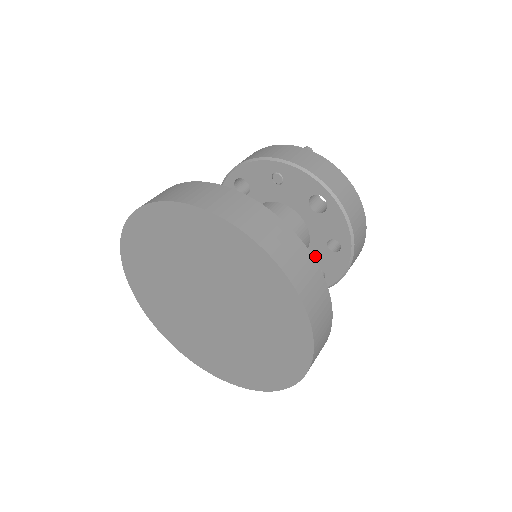
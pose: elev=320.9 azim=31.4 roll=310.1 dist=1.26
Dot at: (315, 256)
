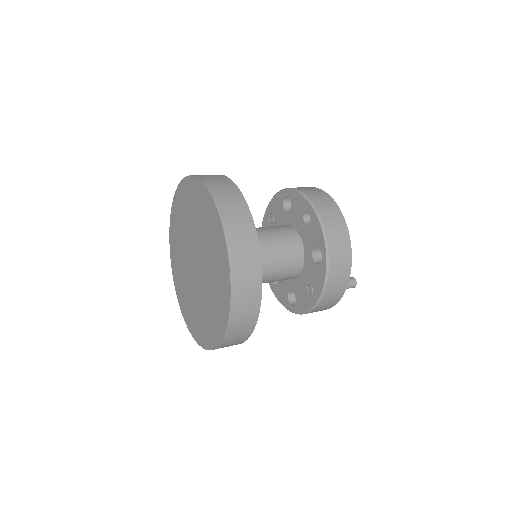
Dot at: (307, 242)
